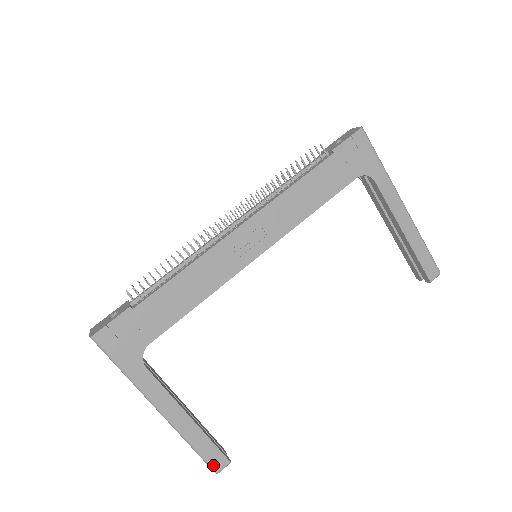
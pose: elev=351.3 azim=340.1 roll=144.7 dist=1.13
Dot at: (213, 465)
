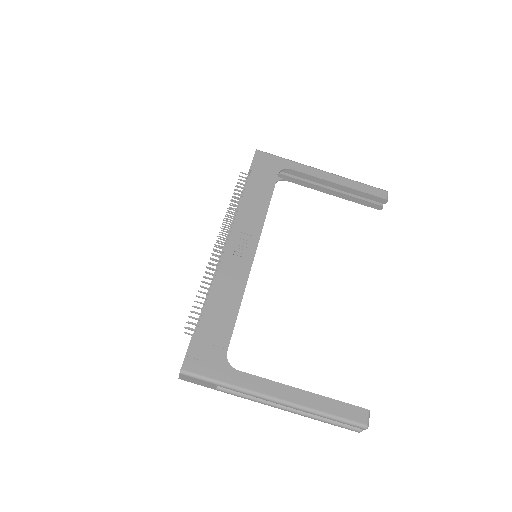
Dot at: (357, 421)
